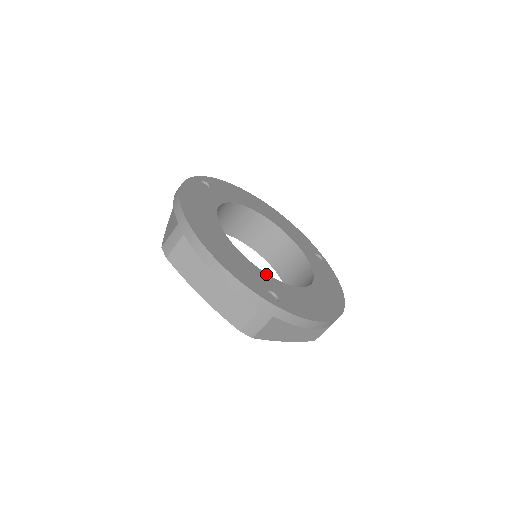
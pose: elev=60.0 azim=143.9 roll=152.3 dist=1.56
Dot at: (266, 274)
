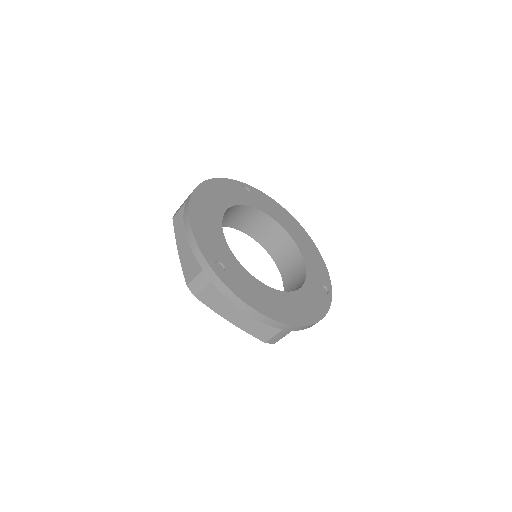
Dot at: (233, 255)
